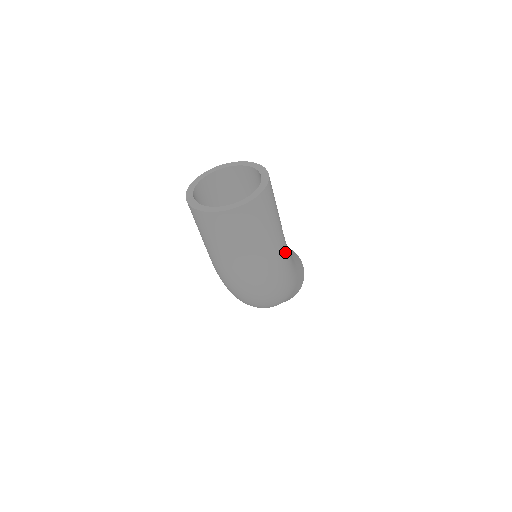
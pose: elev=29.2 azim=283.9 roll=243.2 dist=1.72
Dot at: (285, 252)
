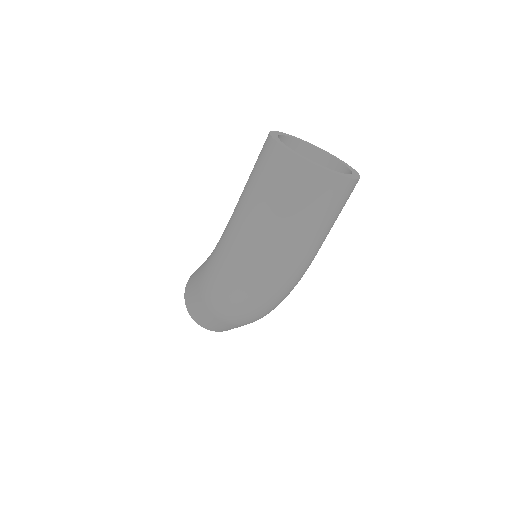
Dot at: occluded
